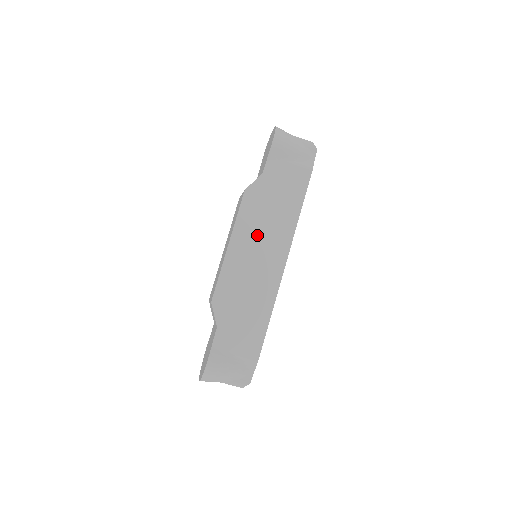
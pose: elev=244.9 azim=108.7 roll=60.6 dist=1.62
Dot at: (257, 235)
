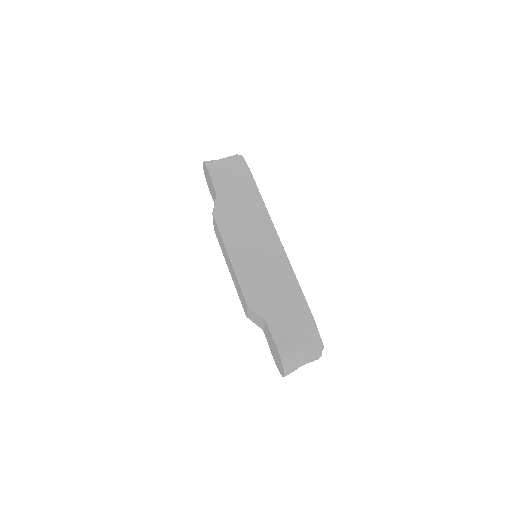
Dot at: (244, 236)
